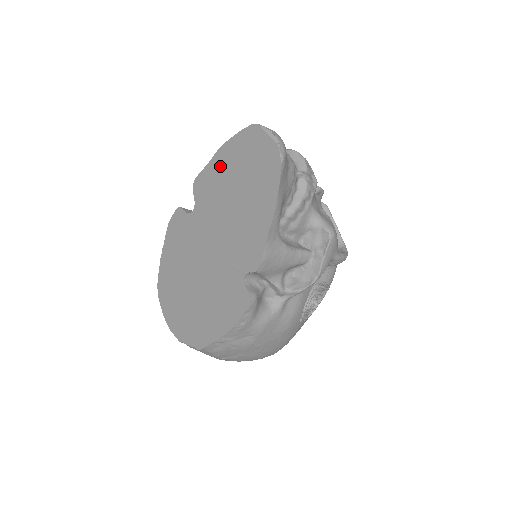
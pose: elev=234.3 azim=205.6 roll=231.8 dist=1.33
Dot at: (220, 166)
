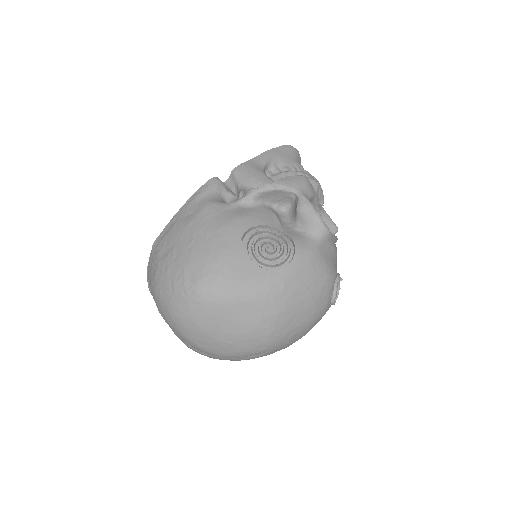
Dot at: occluded
